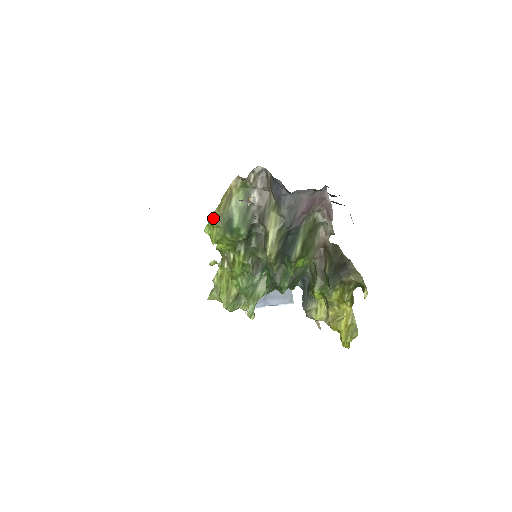
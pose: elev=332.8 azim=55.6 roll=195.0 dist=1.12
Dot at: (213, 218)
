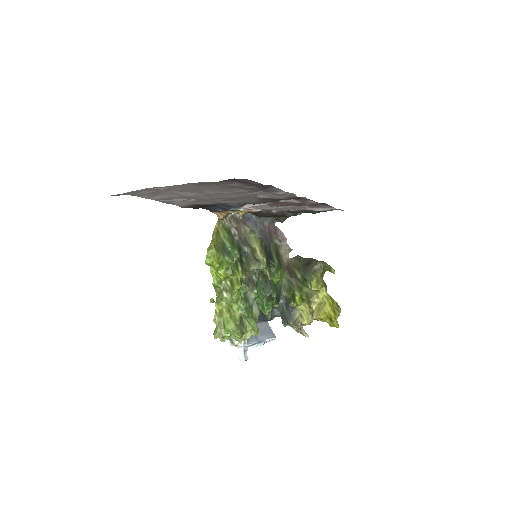
Dot at: (211, 248)
